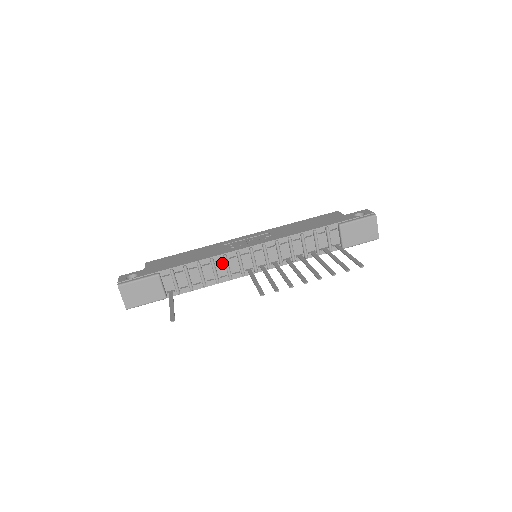
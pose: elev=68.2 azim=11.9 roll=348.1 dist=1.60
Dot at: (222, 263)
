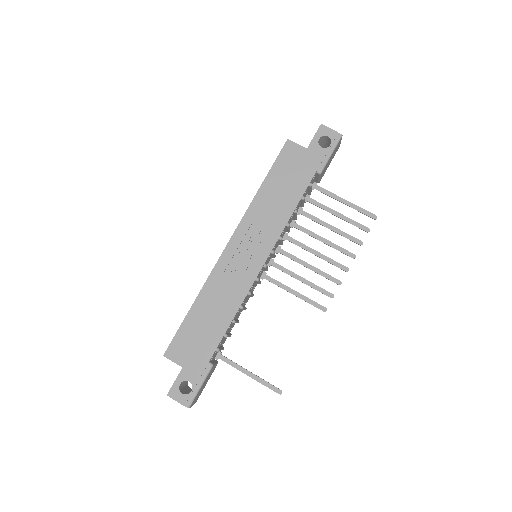
Dot at: (246, 298)
